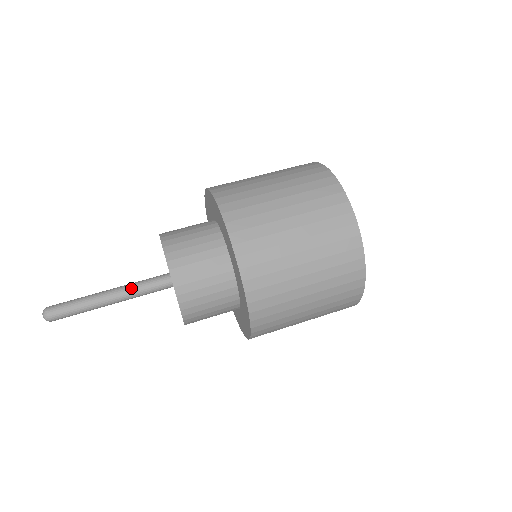
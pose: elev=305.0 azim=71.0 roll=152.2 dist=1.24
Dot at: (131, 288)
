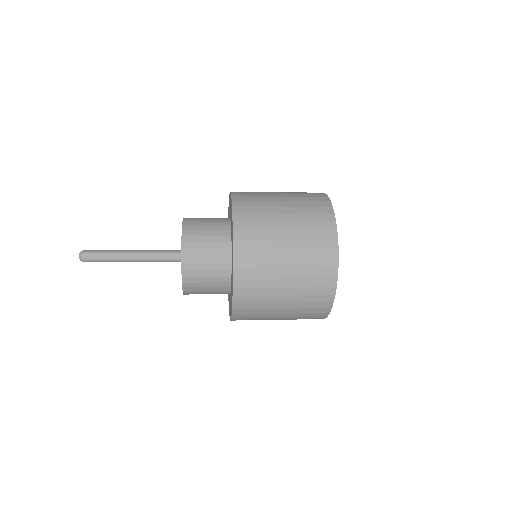
Dot at: (150, 252)
